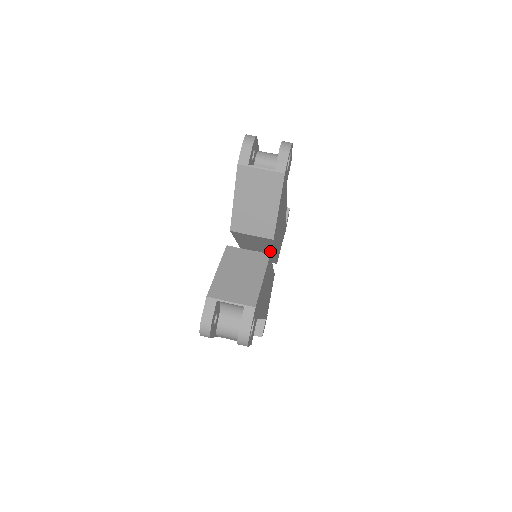
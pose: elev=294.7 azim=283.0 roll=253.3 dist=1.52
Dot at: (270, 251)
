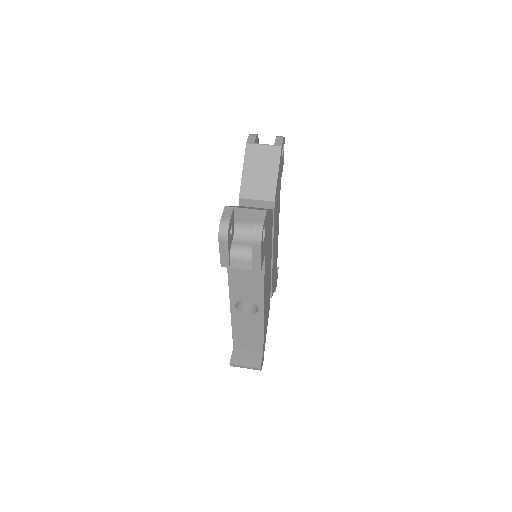
Dot at: occluded
